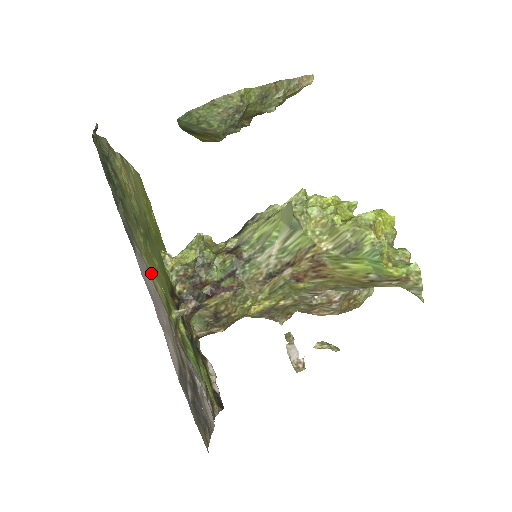
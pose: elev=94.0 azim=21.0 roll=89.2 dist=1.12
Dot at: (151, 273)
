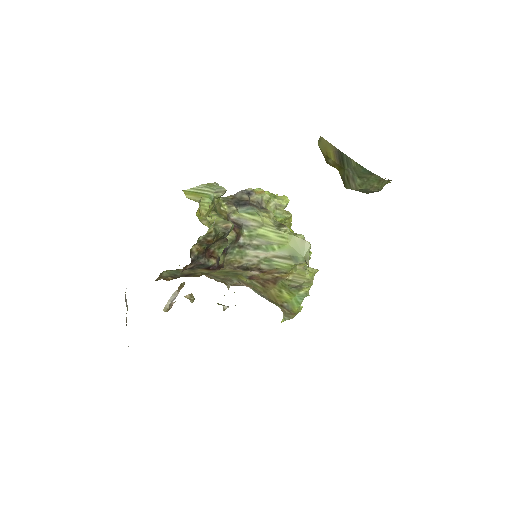
Dot at: occluded
